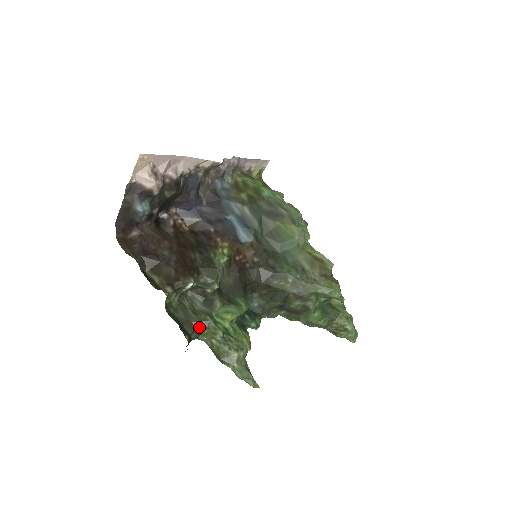
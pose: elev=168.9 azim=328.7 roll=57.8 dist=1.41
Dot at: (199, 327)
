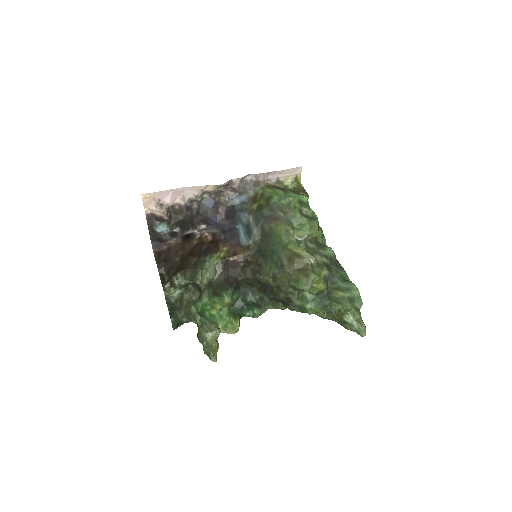
Dot at: (186, 313)
